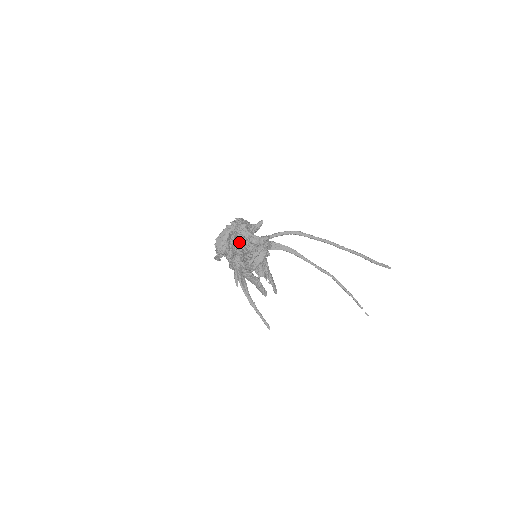
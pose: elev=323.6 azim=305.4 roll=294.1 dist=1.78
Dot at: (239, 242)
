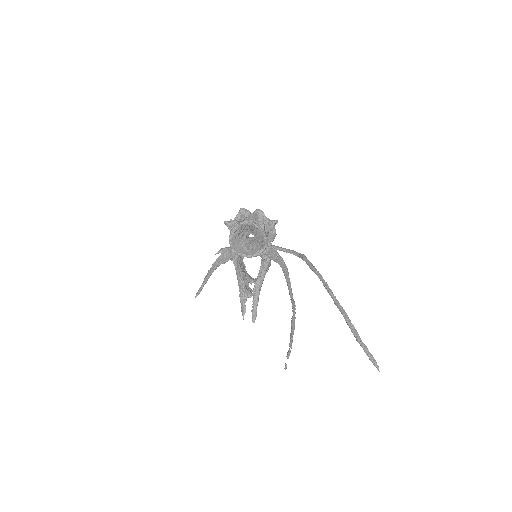
Dot at: (243, 217)
